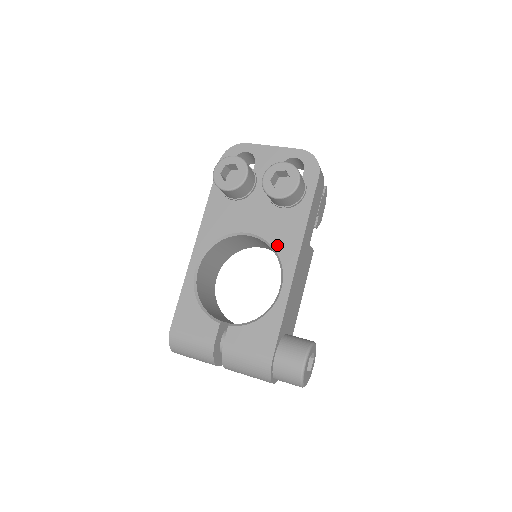
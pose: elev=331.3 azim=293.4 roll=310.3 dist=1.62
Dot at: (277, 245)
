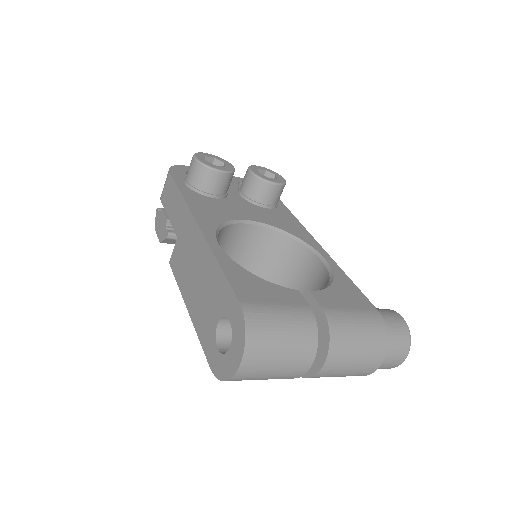
Dot at: (288, 230)
